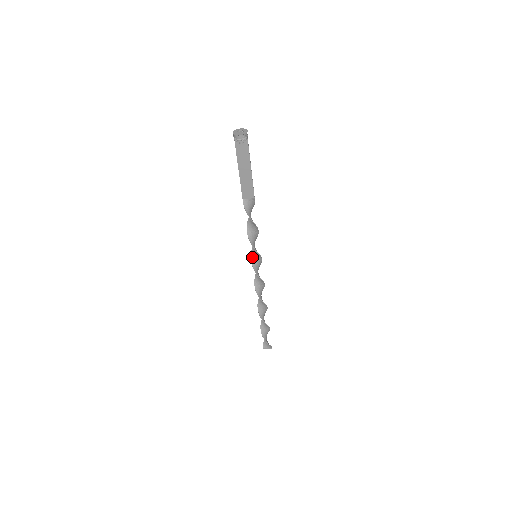
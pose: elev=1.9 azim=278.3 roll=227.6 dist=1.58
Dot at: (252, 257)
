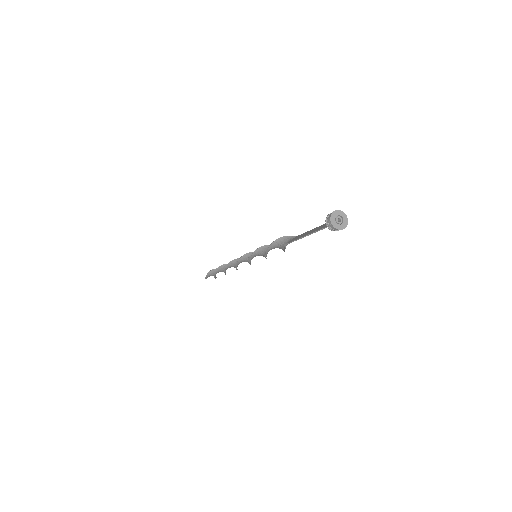
Dot at: occluded
